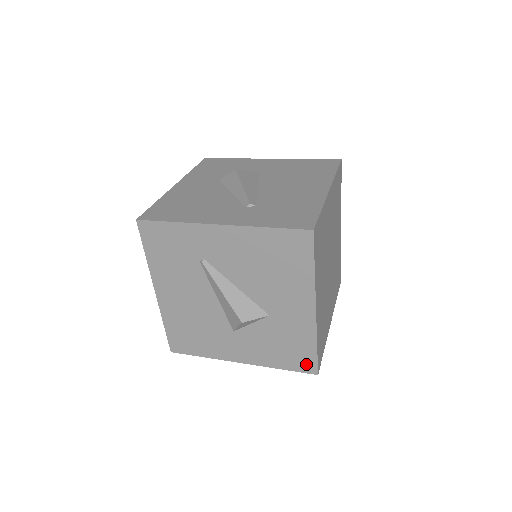
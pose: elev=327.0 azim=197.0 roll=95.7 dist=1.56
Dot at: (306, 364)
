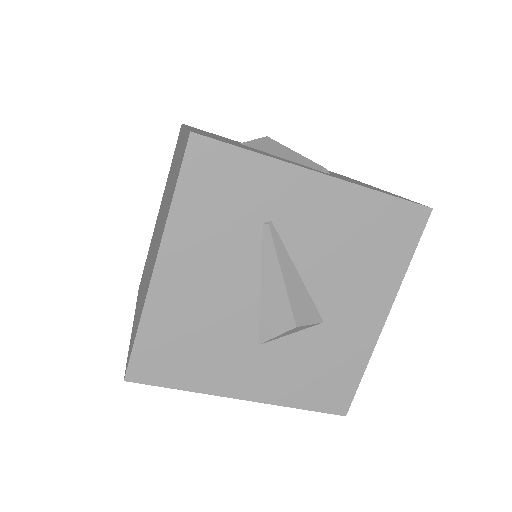
Dot at: (338, 400)
